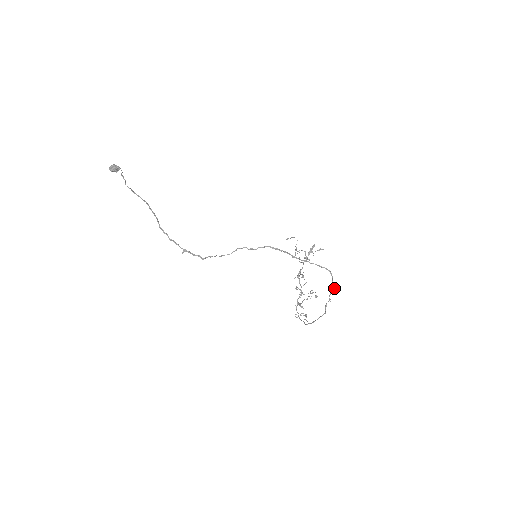
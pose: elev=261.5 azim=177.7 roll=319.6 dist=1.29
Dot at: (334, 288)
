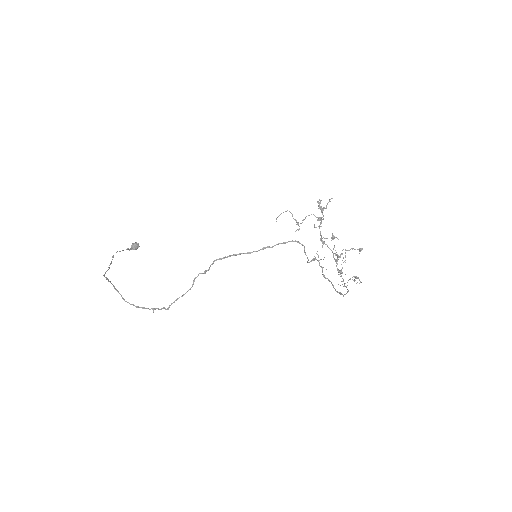
Dot at: (317, 254)
